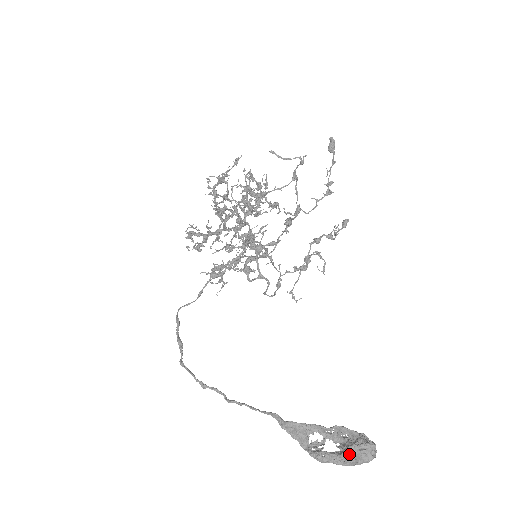
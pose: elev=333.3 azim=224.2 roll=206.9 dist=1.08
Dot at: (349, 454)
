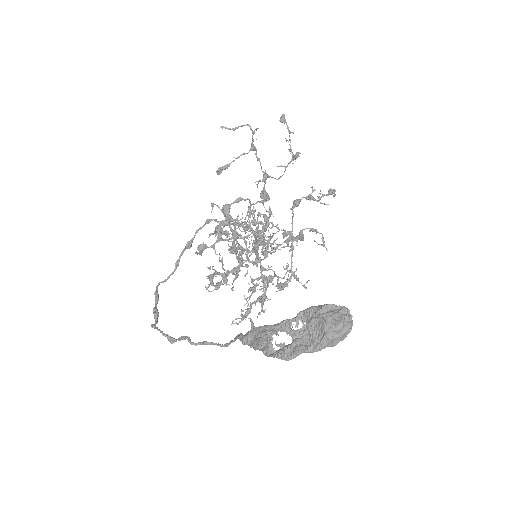
Dot at: (312, 327)
